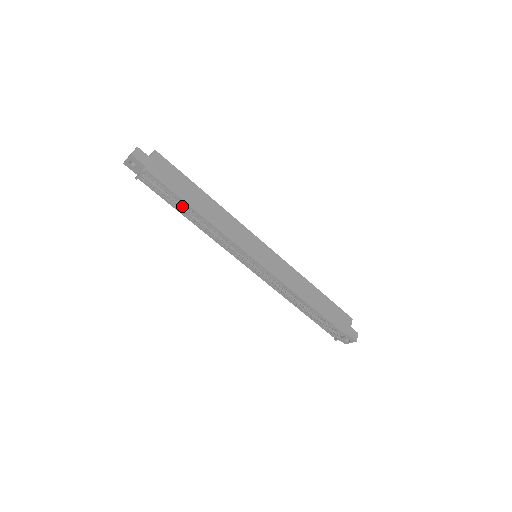
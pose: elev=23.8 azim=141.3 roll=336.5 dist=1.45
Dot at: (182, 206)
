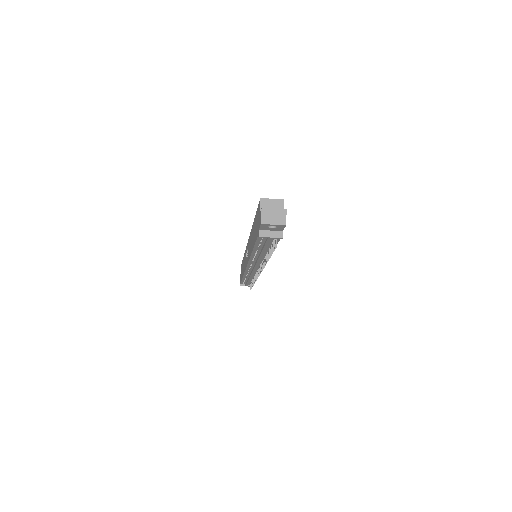
Dot at: occluded
